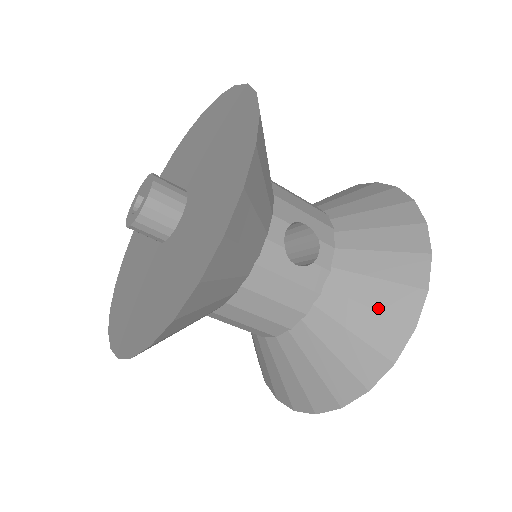
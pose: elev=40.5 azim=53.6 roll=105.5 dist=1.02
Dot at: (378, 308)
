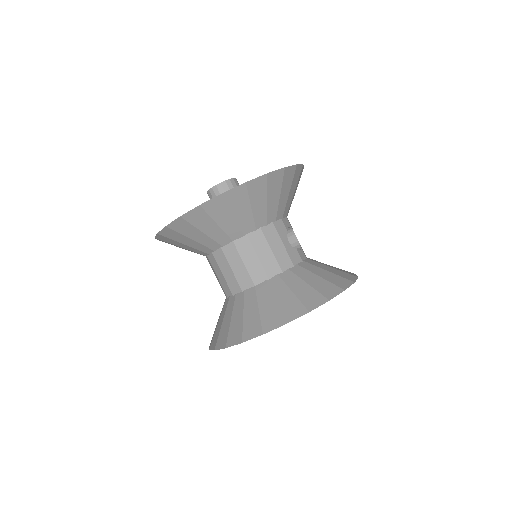
Dot at: (326, 279)
